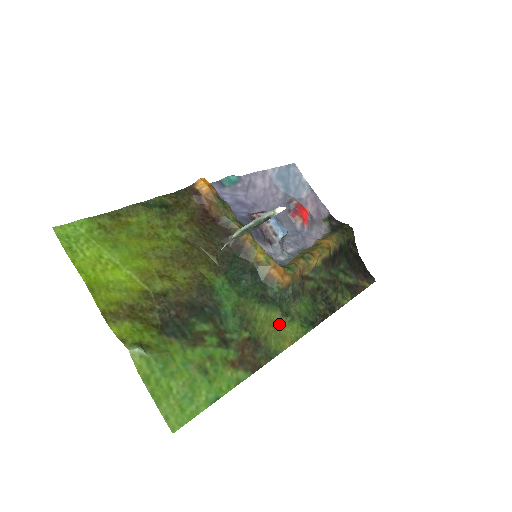
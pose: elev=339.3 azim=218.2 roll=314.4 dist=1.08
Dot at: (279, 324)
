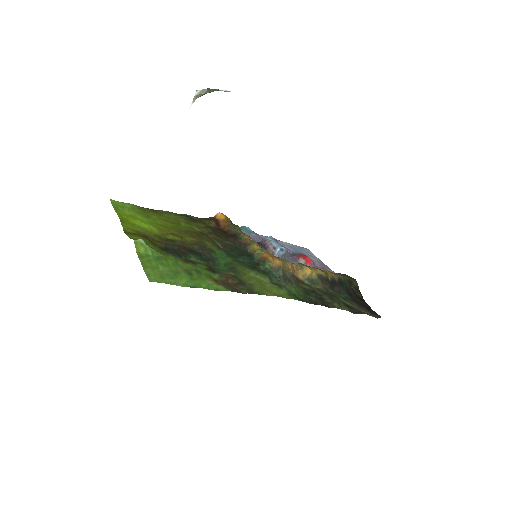
Dot at: (266, 284)
